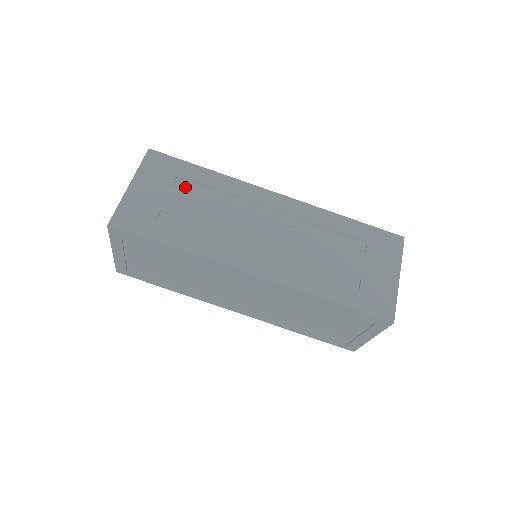
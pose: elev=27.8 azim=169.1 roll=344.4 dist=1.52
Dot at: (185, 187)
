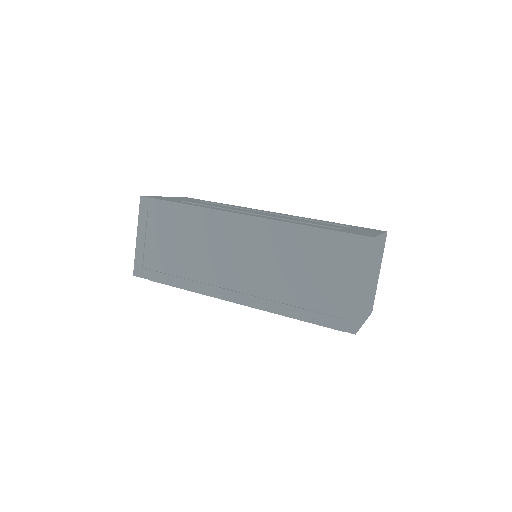
Dot at: occluded
